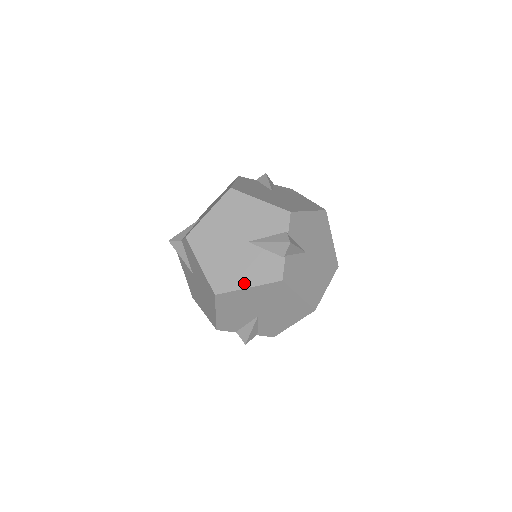
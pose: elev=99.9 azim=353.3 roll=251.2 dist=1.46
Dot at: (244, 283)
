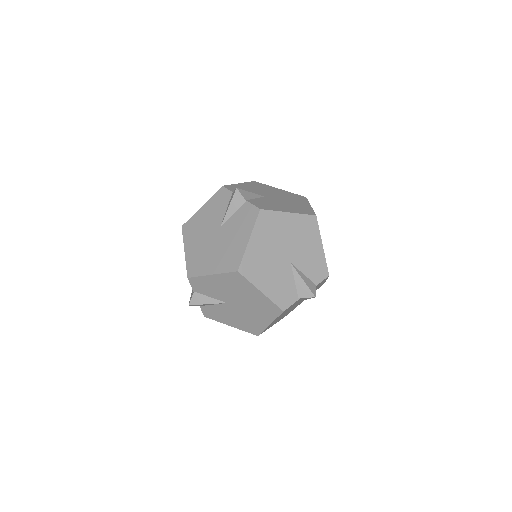
Dot at: (262, 286)
